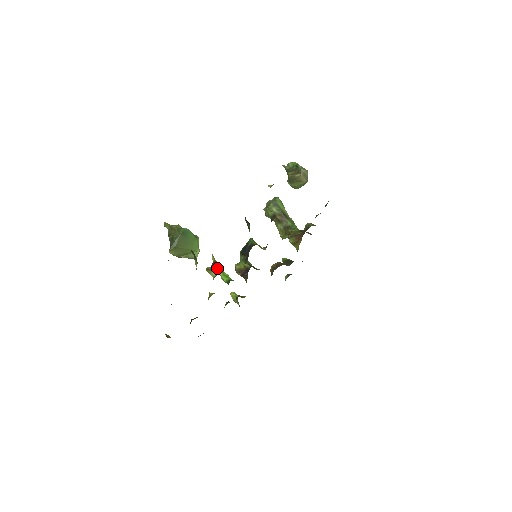
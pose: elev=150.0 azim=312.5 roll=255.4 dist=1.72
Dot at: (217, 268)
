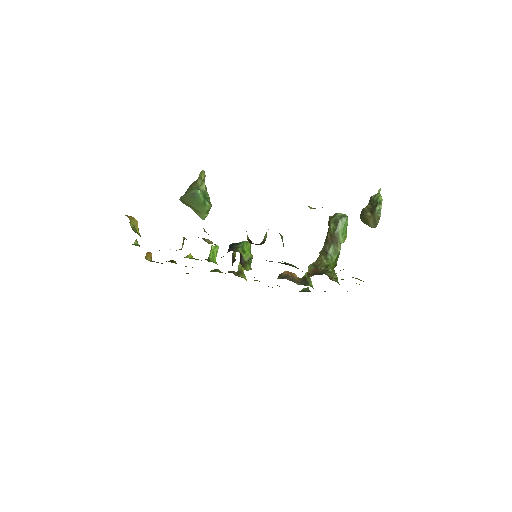
Dot at: occluded
